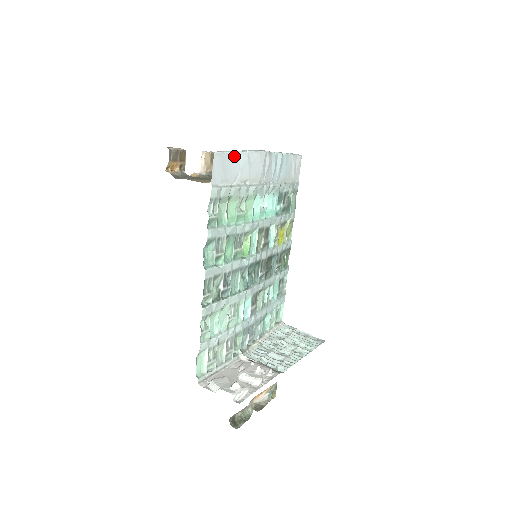
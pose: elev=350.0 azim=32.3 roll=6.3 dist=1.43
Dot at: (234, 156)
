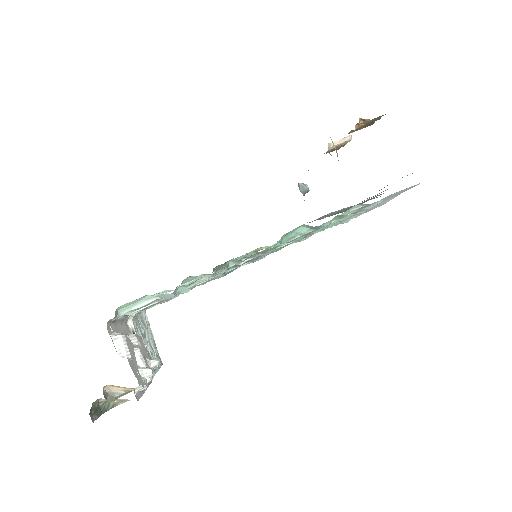
Dot at: (399, 194)
